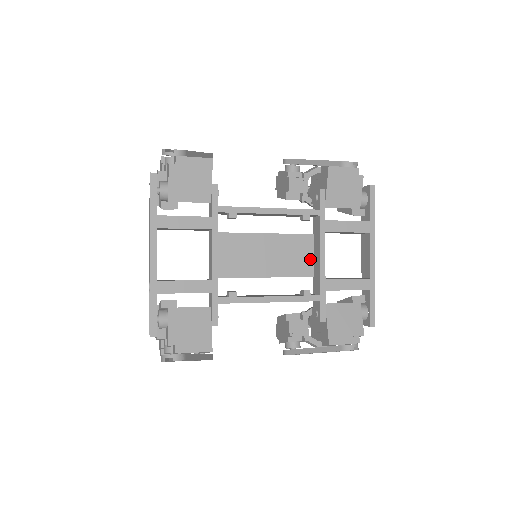
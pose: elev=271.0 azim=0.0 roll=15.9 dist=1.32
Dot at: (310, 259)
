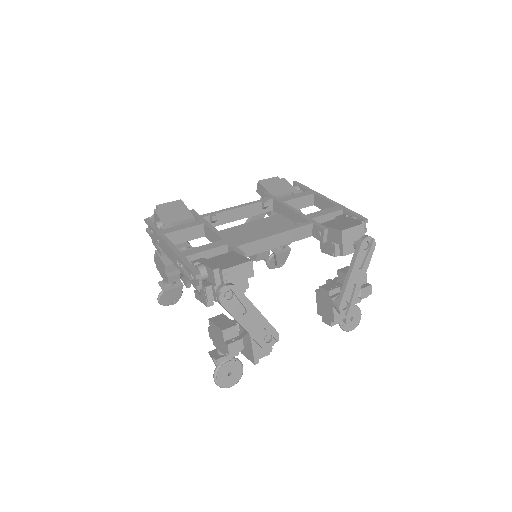
Dot at: (289, 222)
